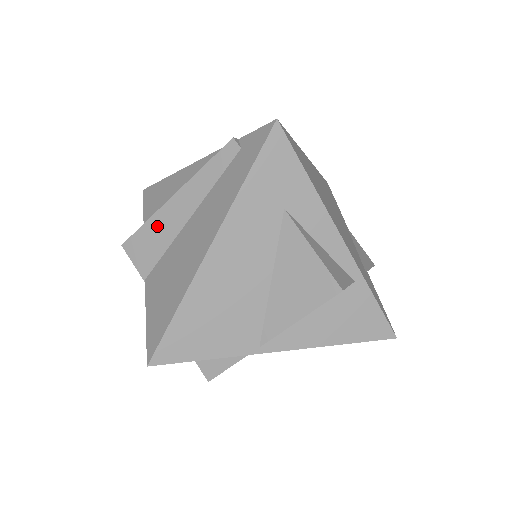
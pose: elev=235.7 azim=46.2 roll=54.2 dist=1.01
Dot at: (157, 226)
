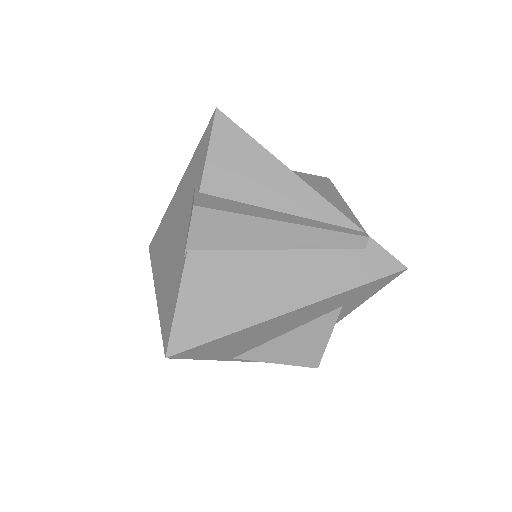
Dot at: (246, 227)
